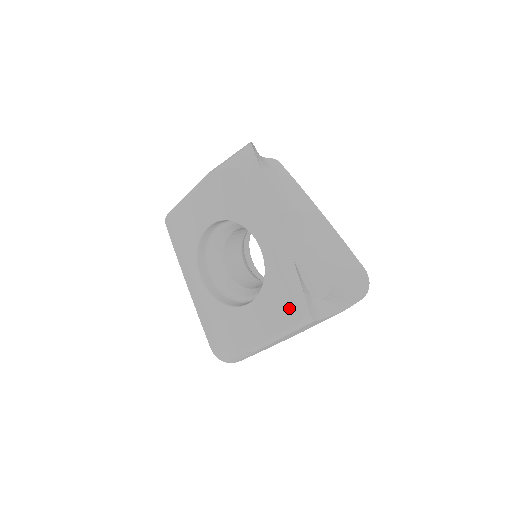
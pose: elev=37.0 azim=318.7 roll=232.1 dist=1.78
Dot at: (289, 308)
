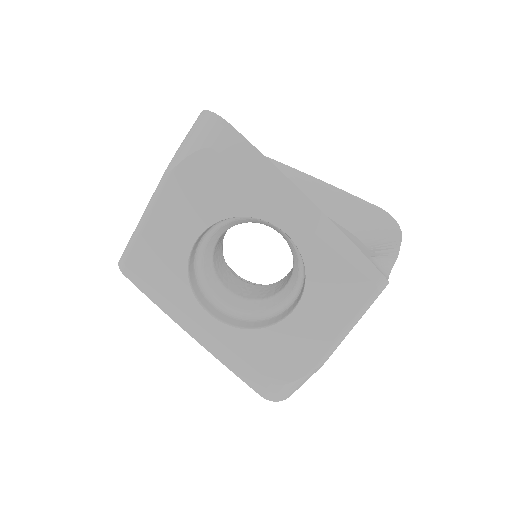
Dot at: (354, 283)
